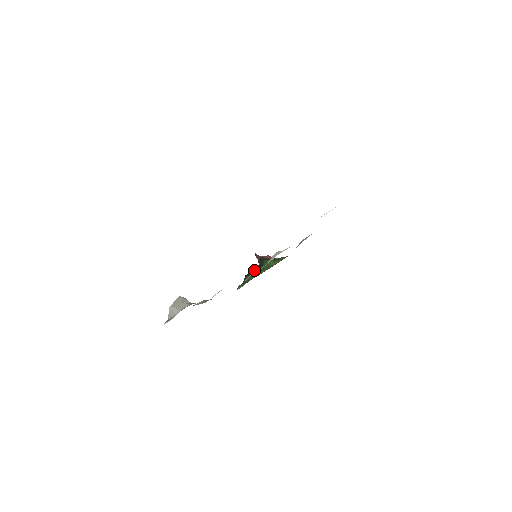
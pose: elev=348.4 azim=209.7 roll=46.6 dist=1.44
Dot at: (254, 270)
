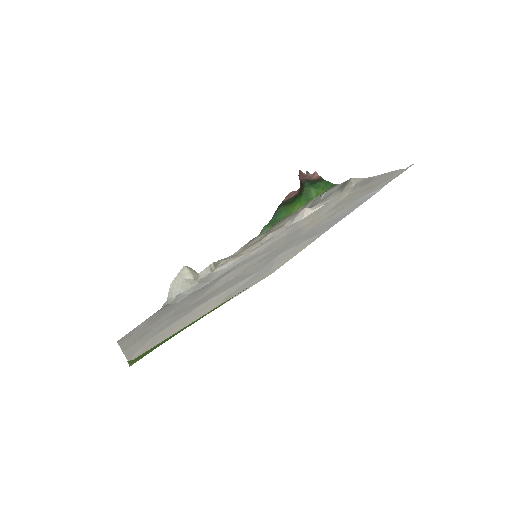
Dot at: (291, 197)
